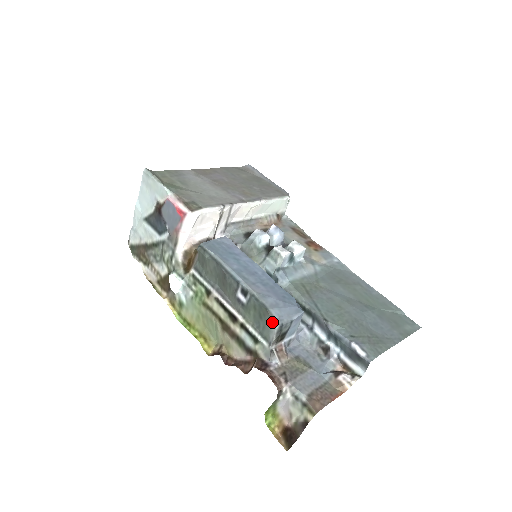
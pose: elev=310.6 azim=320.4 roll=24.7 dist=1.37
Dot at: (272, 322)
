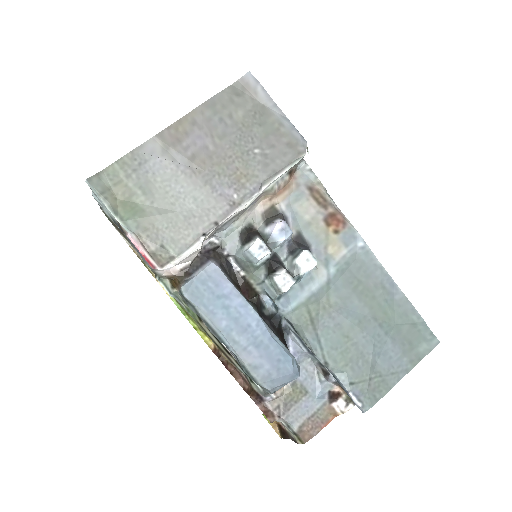
Dot at: occluded
